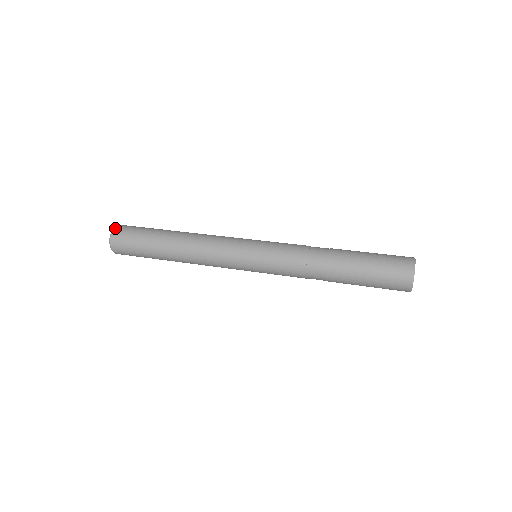
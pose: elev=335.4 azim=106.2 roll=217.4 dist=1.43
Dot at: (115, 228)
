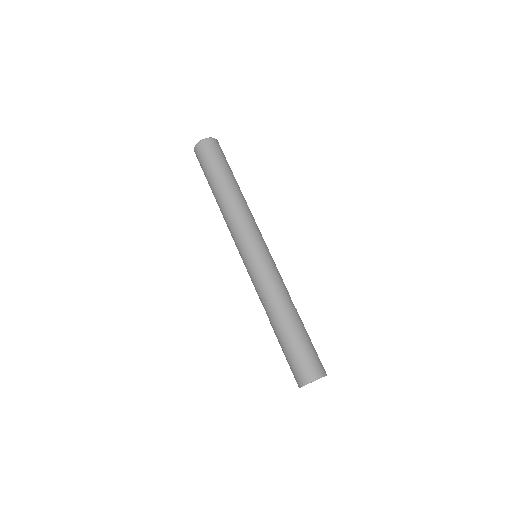
Dot at: (198, 144)
